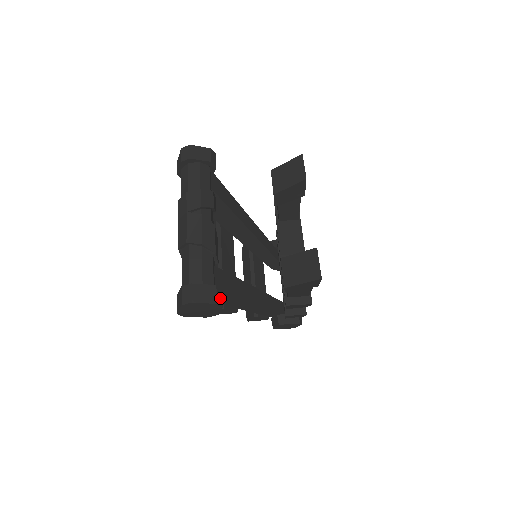
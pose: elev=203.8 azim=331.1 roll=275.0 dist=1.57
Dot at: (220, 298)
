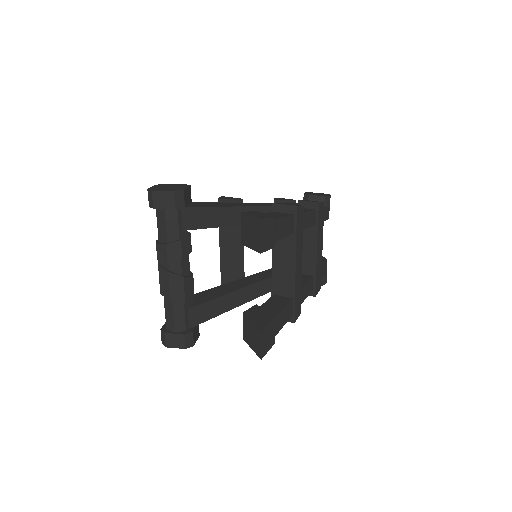
Dot at: (190, 341)
